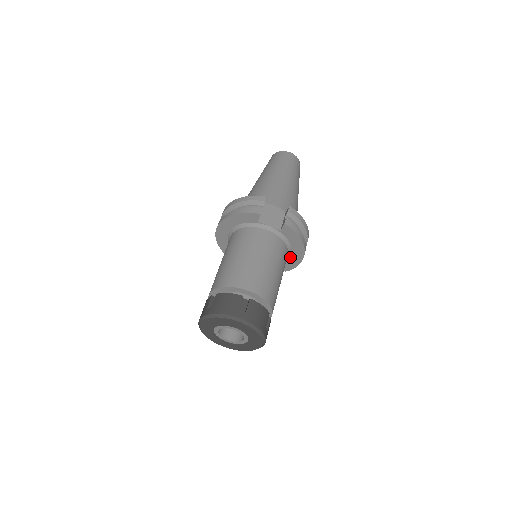
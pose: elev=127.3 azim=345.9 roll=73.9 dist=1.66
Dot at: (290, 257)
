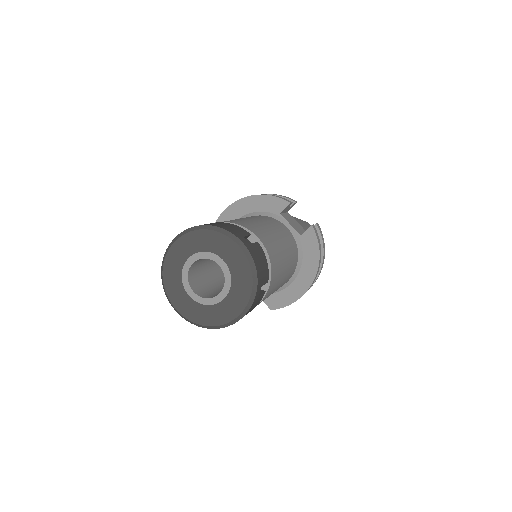
Dot at: (290, 285)
